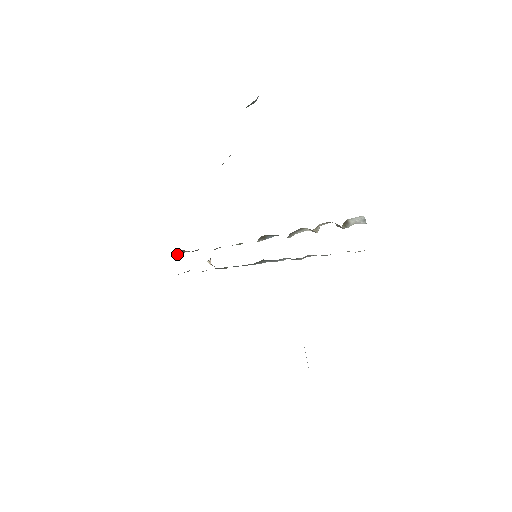
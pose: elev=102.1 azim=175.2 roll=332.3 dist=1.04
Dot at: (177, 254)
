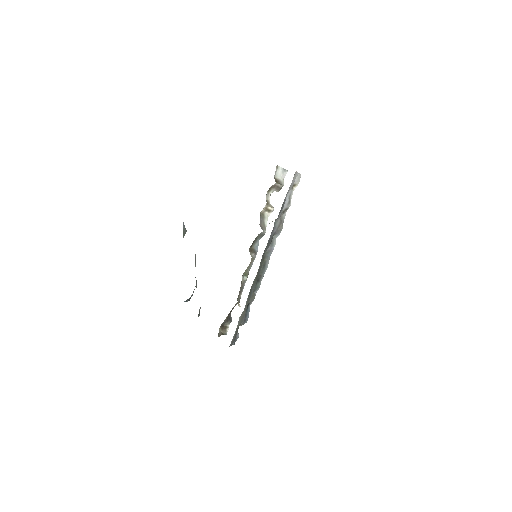
Dot at: (220, 335)
